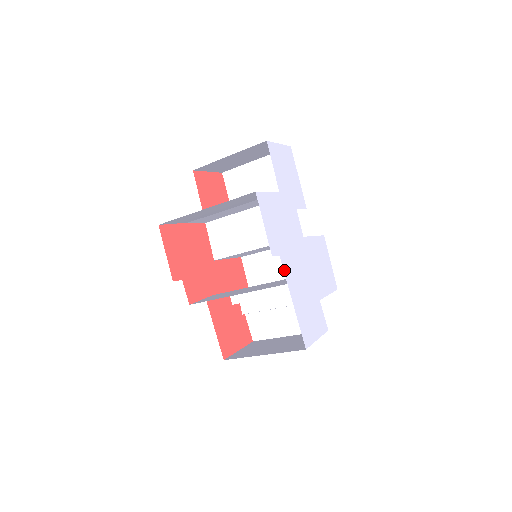
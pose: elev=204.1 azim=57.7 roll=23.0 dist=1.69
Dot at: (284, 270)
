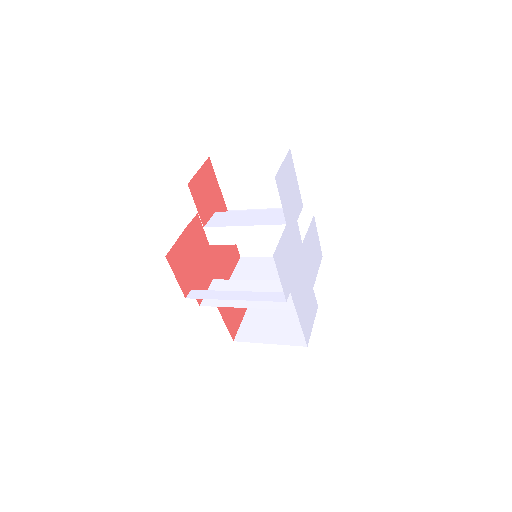
Dot at: (293, 301)
